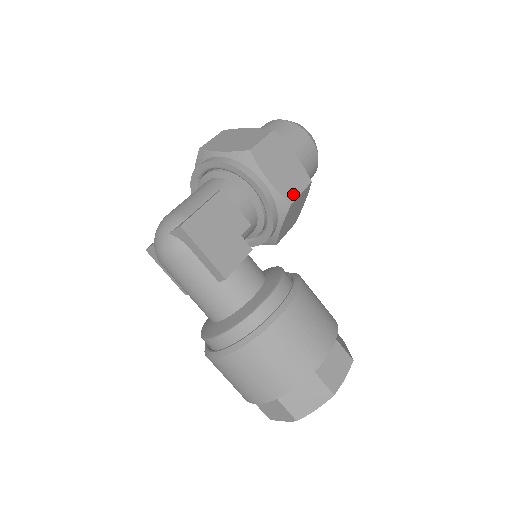
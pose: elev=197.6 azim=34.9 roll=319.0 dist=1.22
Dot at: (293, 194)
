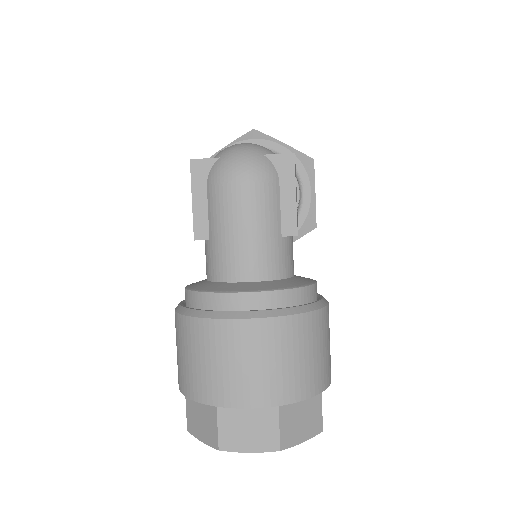
Dot at: occluded
